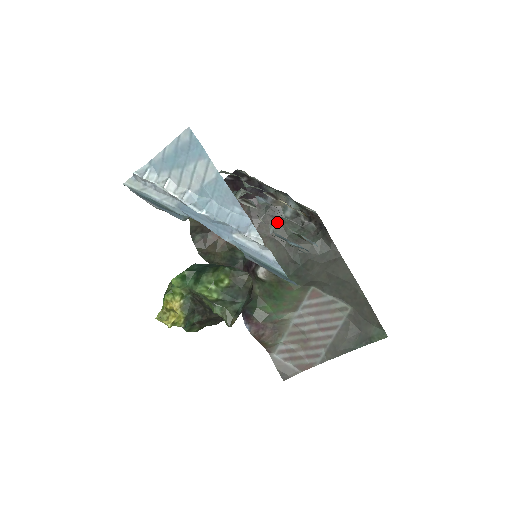
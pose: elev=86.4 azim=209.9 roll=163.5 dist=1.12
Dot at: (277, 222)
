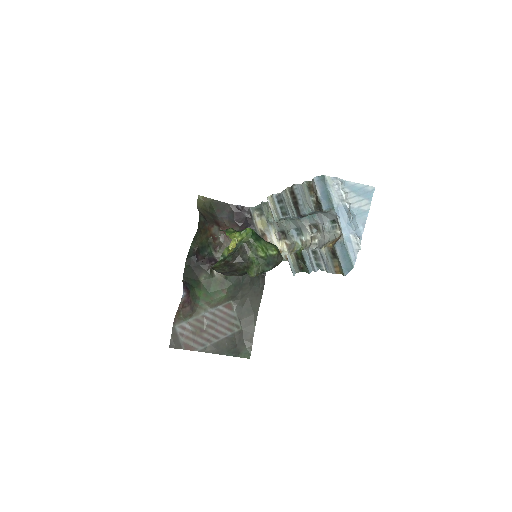
Dot at: occluded
